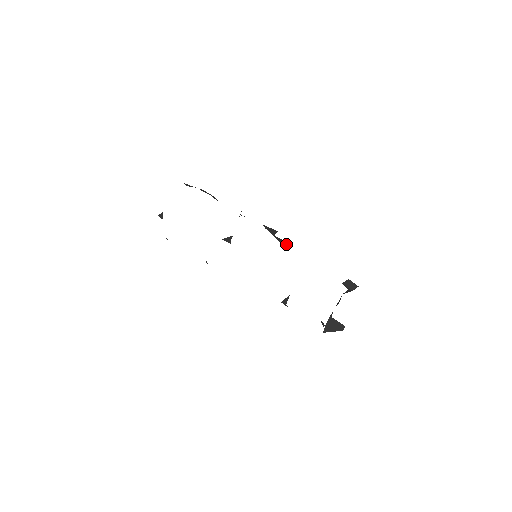
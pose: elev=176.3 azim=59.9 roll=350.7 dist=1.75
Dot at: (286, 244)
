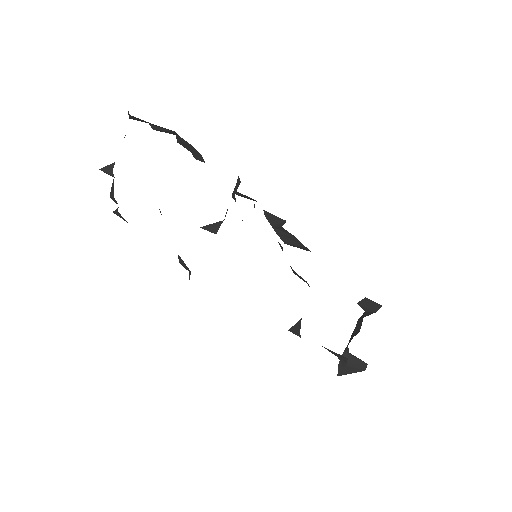
Dot at: (292, 242)
